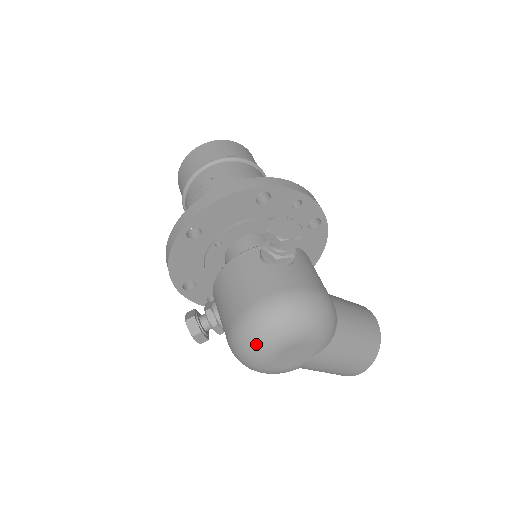
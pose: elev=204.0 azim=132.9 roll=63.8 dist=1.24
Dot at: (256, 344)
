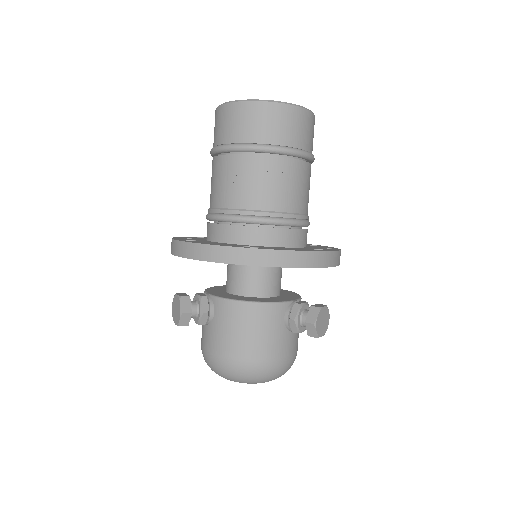
Dot at: (241, 381)
